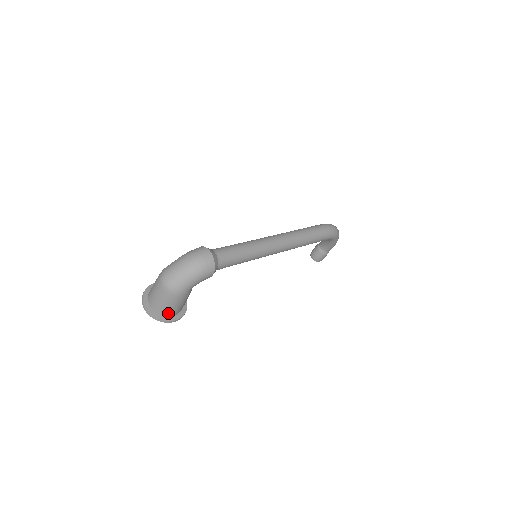
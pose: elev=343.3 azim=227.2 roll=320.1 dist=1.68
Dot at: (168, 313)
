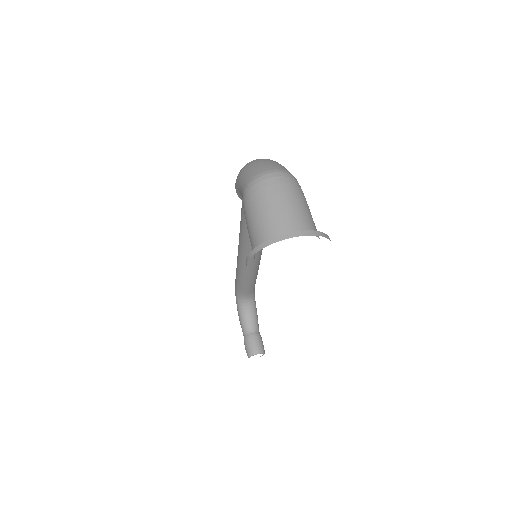
Dot at: occluded
